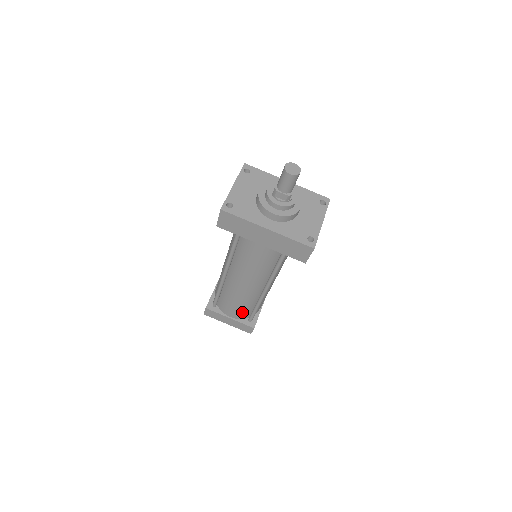
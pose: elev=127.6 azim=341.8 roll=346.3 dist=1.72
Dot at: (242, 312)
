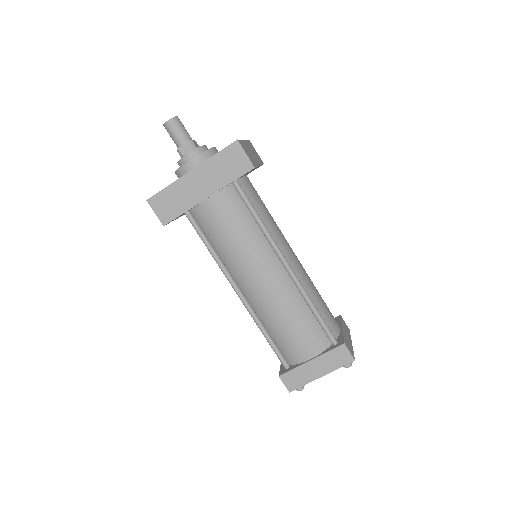
Dot at: (310, 335)
